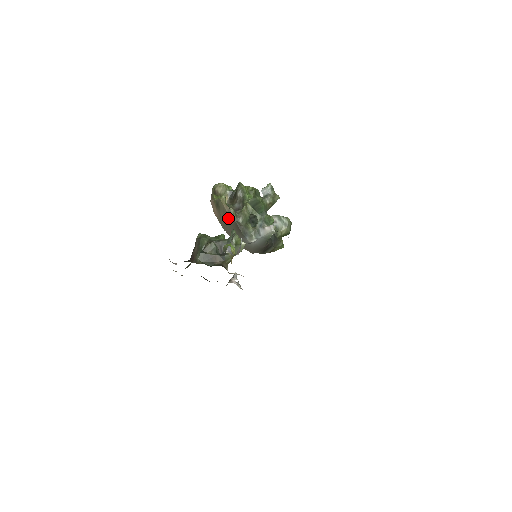
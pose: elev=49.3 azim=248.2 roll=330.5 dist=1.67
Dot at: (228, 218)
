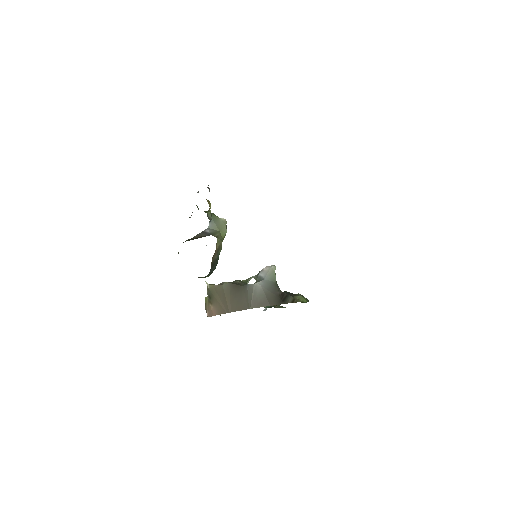
Dot at: (223, 290)
